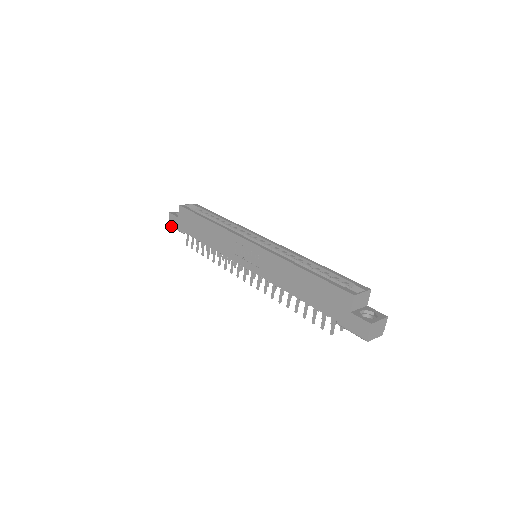
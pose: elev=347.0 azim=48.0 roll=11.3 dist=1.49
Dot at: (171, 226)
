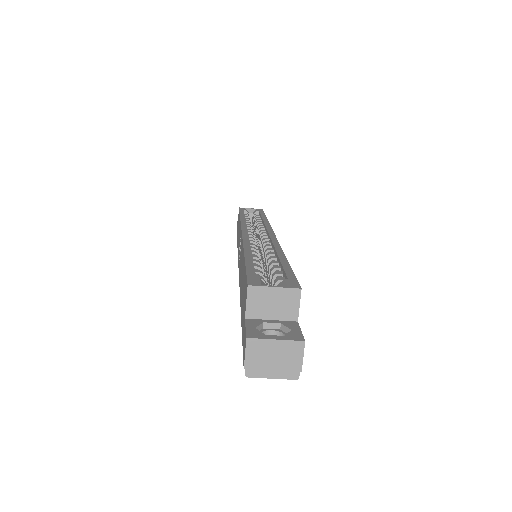
Dot at: occluded
